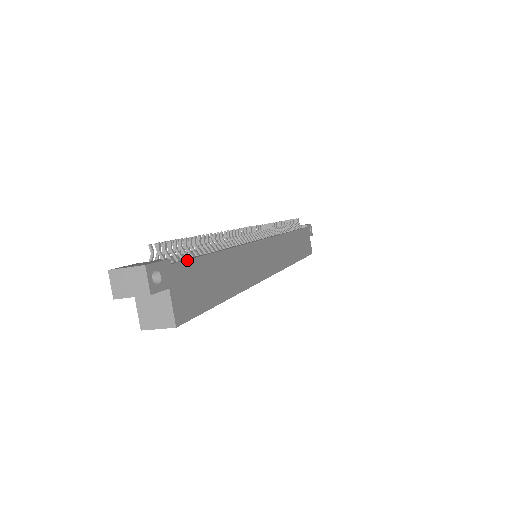
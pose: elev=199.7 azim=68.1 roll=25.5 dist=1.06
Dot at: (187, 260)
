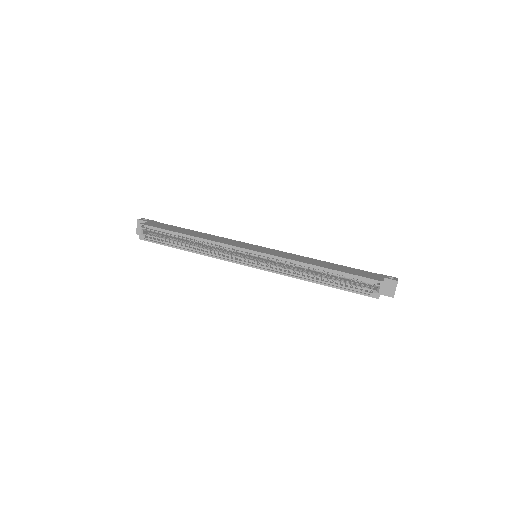
Dot at: (167, 224)
